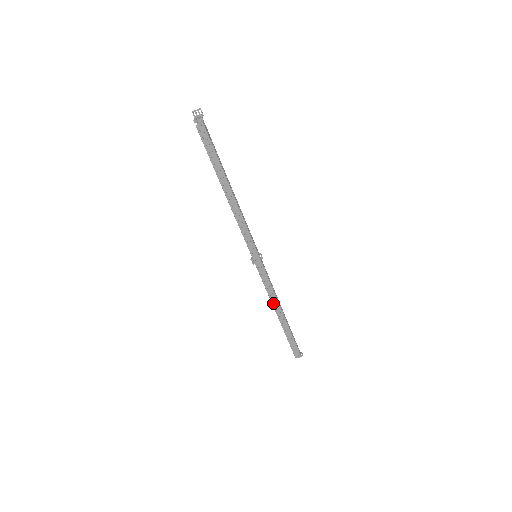
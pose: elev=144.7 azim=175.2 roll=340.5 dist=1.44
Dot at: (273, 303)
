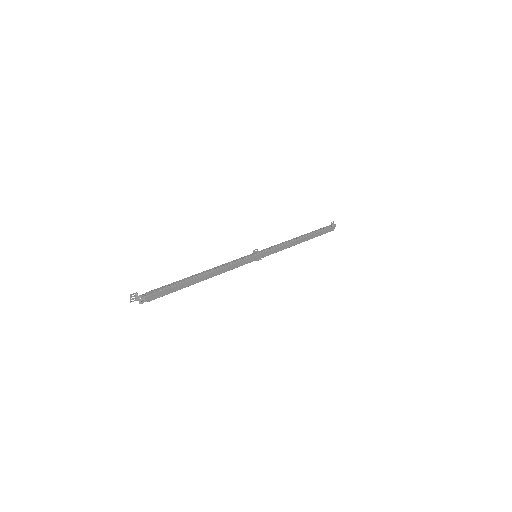
Dot at: (293, 245)
